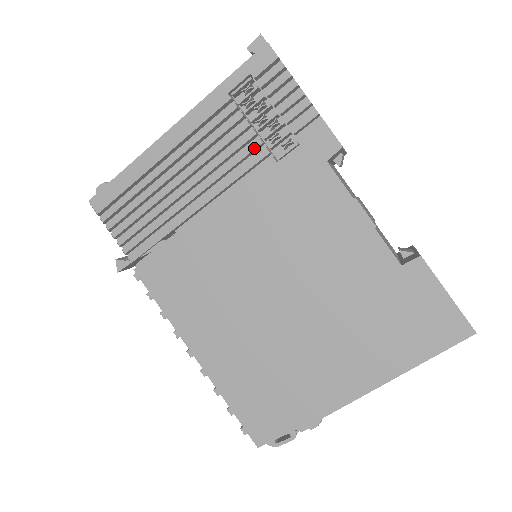
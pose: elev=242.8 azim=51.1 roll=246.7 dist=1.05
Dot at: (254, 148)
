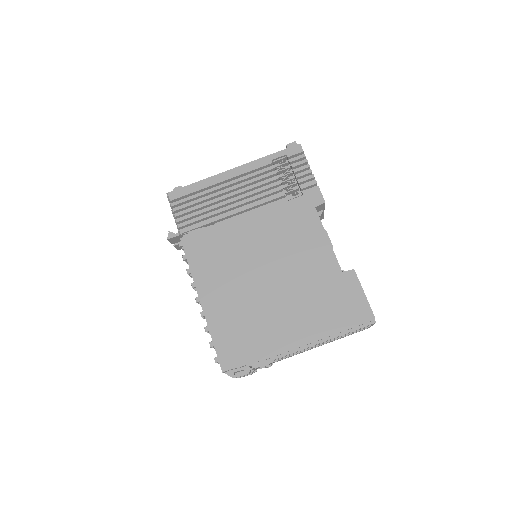
Dot at: (277, 190)
